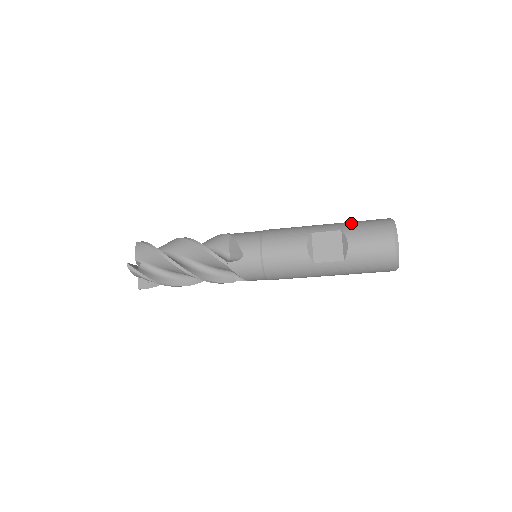
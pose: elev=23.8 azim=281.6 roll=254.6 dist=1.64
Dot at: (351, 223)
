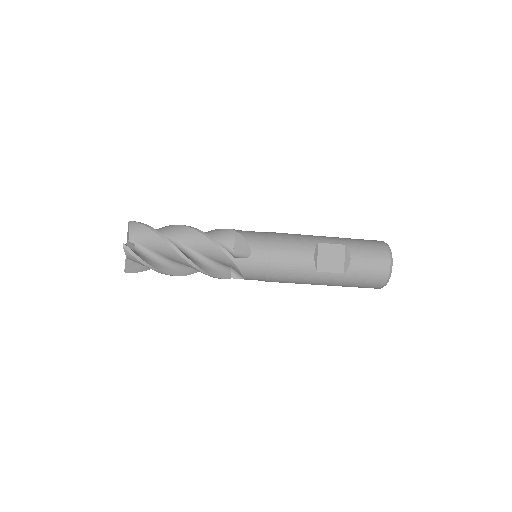
Dot at: (352, 240)
